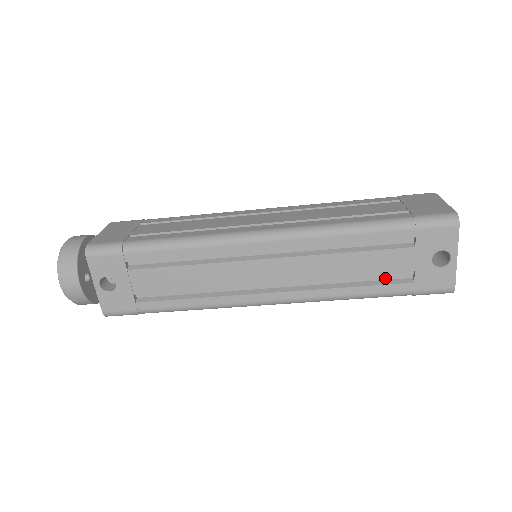
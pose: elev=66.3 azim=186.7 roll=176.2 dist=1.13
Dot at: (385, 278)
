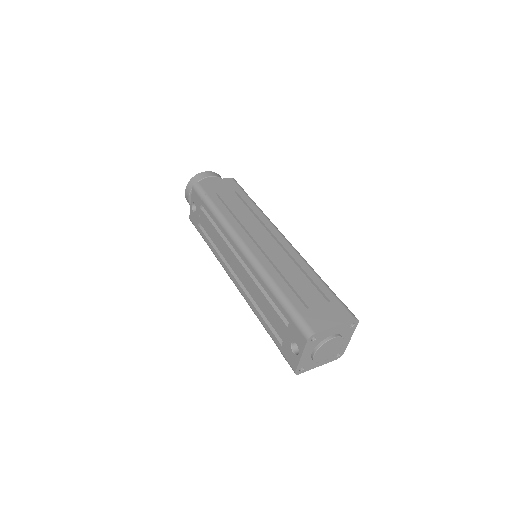
Dot at: occluded
